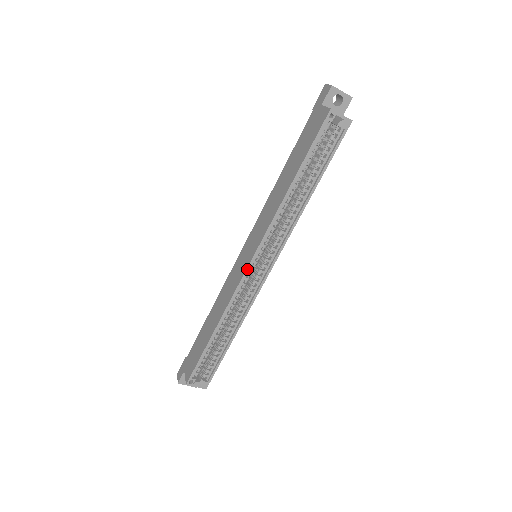
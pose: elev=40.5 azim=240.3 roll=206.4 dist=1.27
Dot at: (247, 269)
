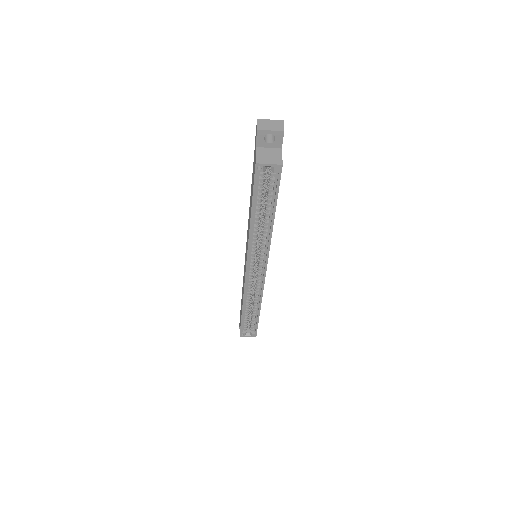
Dot at: (246, 275)
